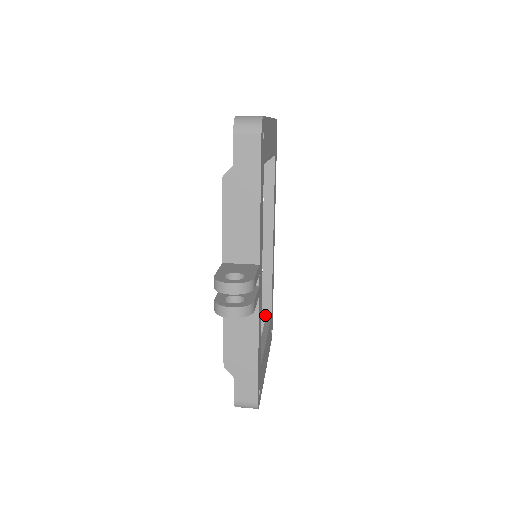
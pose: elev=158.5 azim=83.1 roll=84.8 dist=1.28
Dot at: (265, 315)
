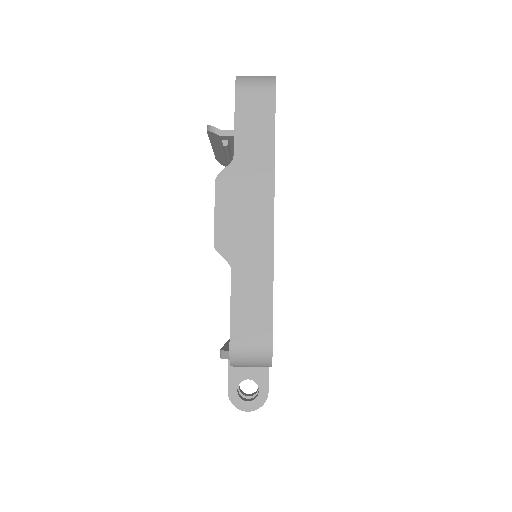
Dot at: occluded
